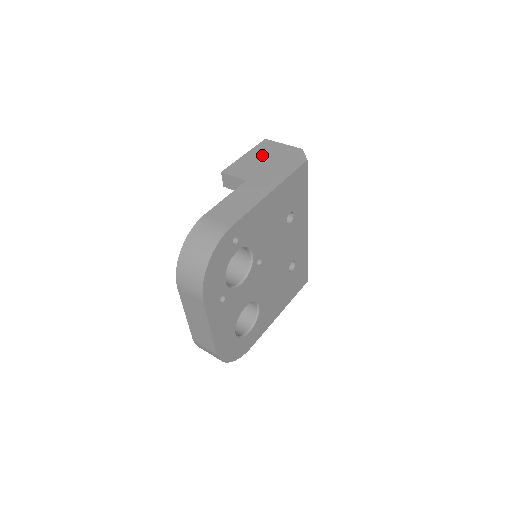
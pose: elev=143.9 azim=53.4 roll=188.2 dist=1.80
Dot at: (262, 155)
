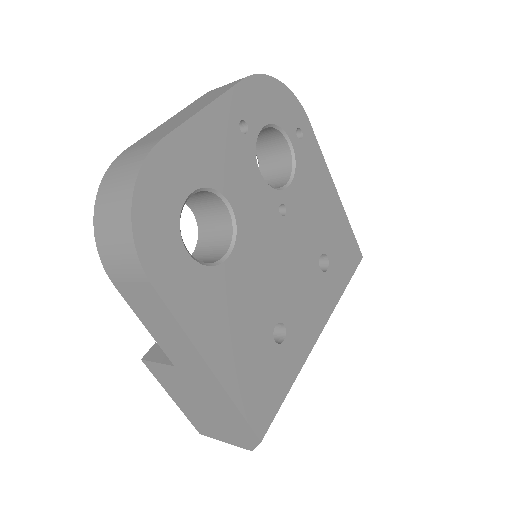
Dot at: occluded
